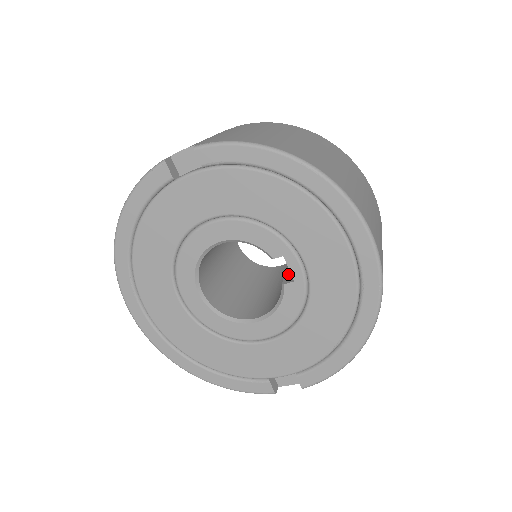
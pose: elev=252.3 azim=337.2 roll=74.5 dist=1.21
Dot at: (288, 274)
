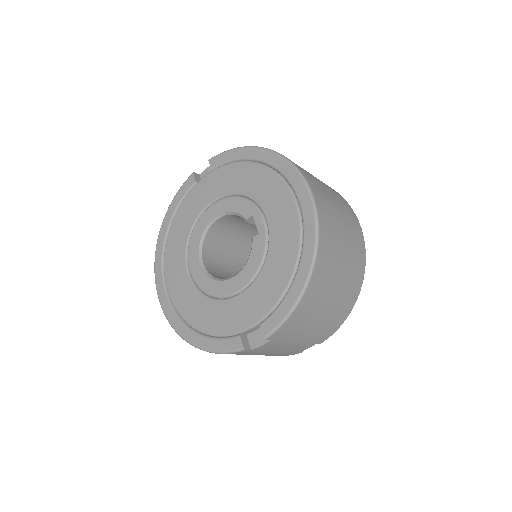
Dot at: occluded
